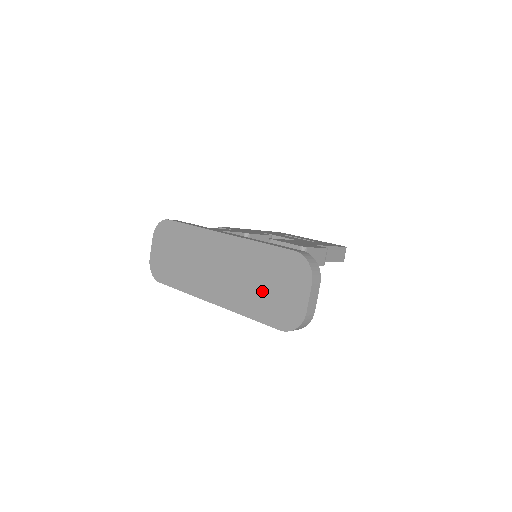
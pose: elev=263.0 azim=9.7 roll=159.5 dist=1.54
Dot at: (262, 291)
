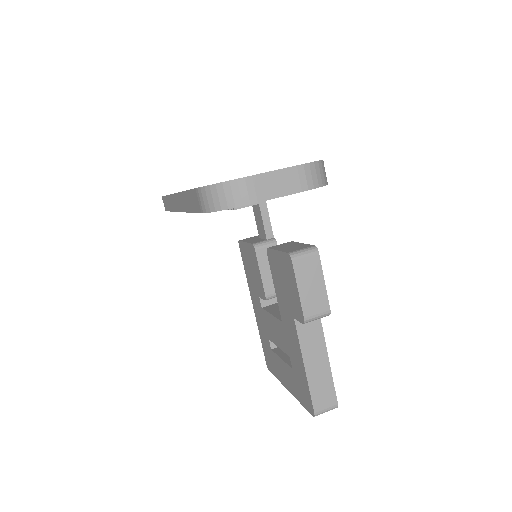
Dot at: occluded
